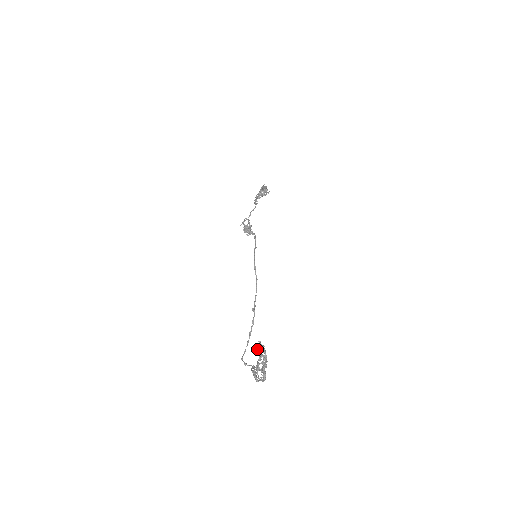
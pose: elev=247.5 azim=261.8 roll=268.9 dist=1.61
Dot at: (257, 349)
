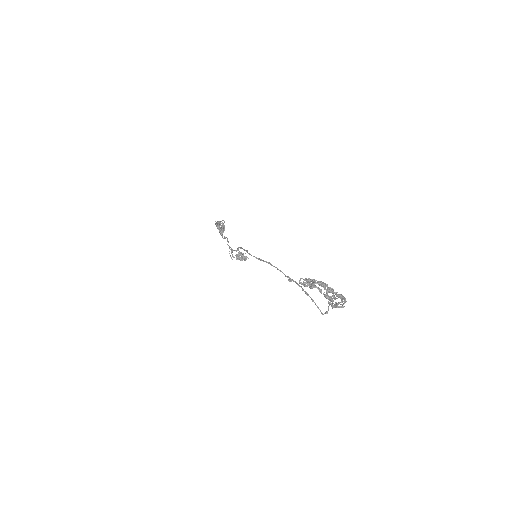
Dot at: (304, 284)
